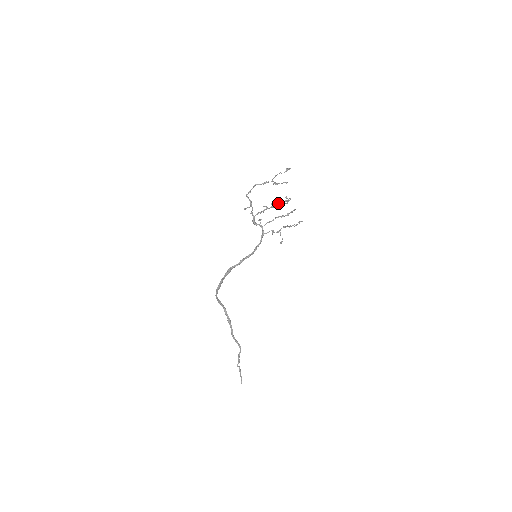
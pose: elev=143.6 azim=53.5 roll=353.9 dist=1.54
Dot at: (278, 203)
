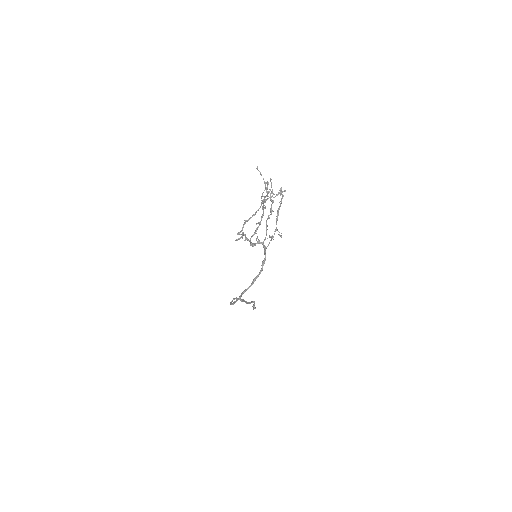
Dot at: (264, 205)
